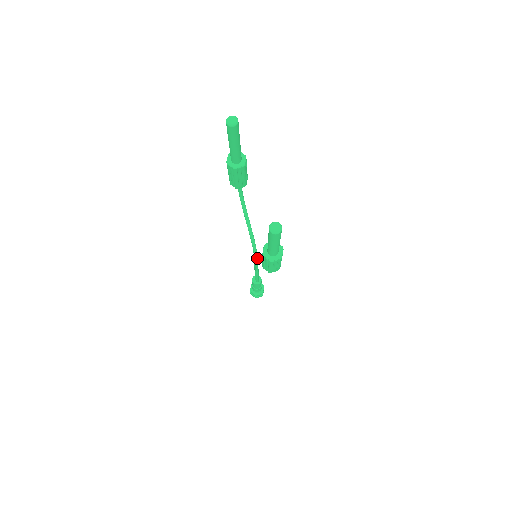
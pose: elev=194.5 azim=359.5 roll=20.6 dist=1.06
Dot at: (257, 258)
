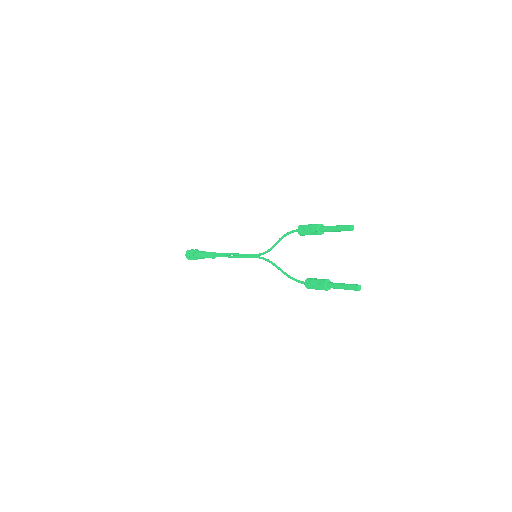
Dot at: occluded
